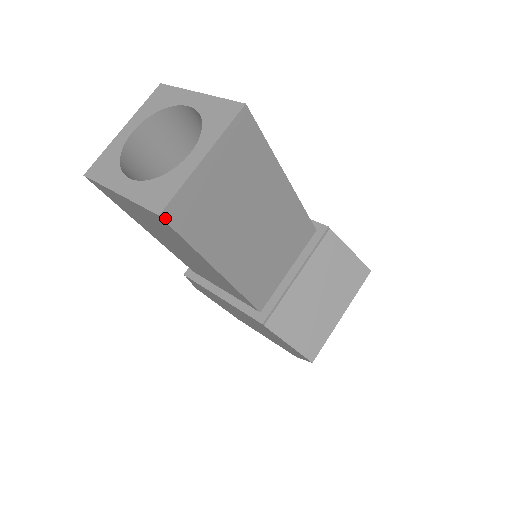
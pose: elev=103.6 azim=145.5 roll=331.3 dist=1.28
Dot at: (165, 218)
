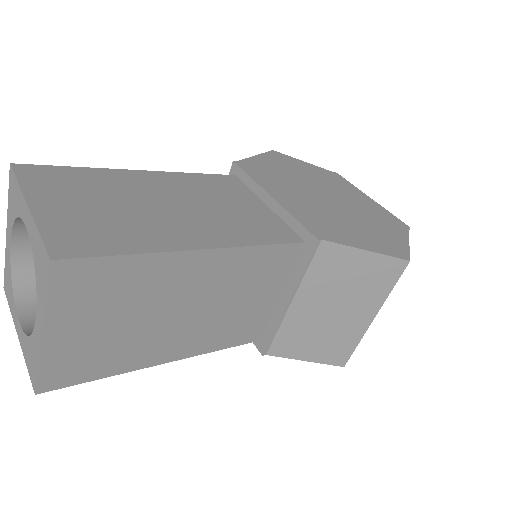
Dot at: (45, 390)
